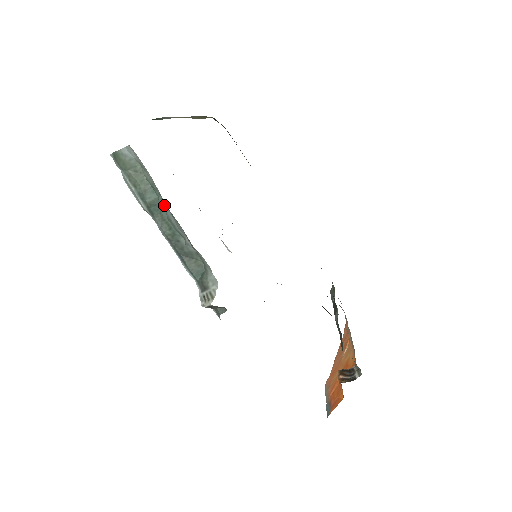
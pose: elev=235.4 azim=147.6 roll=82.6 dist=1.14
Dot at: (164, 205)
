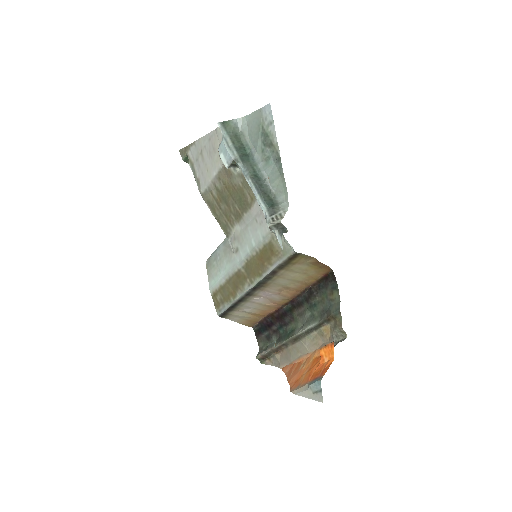
Dot at: (255, 156)
